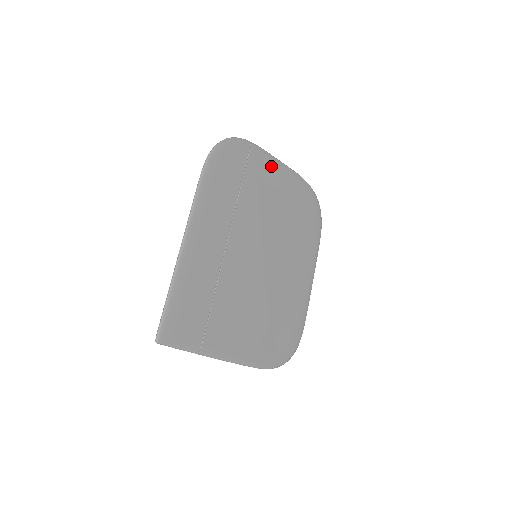
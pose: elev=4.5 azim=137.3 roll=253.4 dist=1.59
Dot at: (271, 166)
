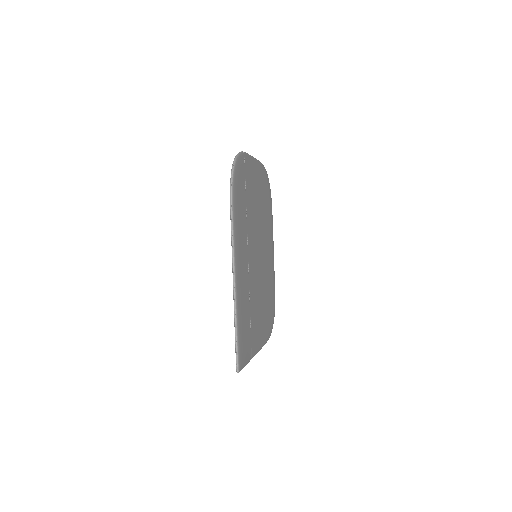
Dot at: (252, 167)
